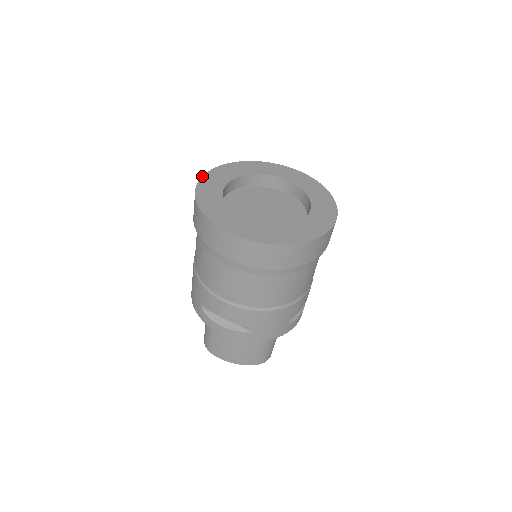
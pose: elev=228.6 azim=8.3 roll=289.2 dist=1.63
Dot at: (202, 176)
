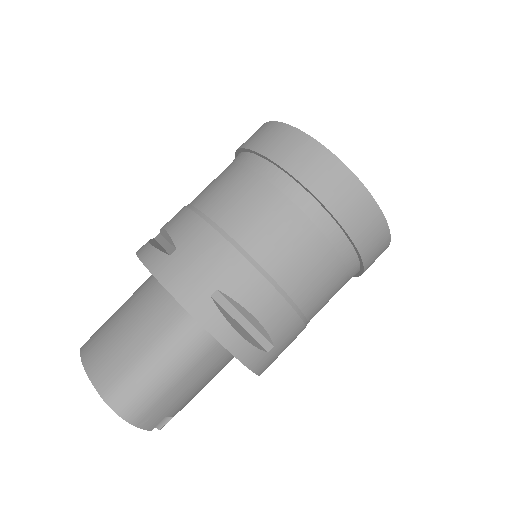
Dot at: occluded
